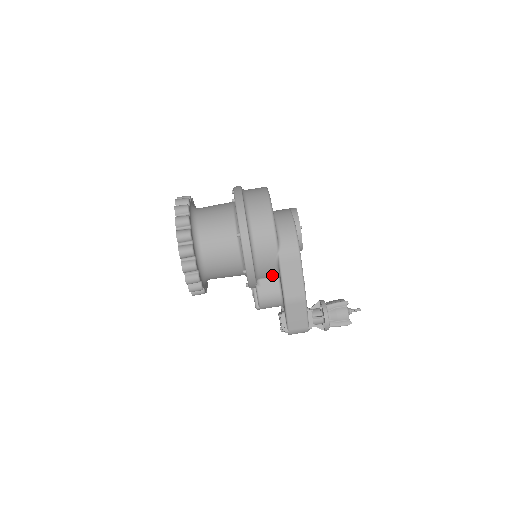
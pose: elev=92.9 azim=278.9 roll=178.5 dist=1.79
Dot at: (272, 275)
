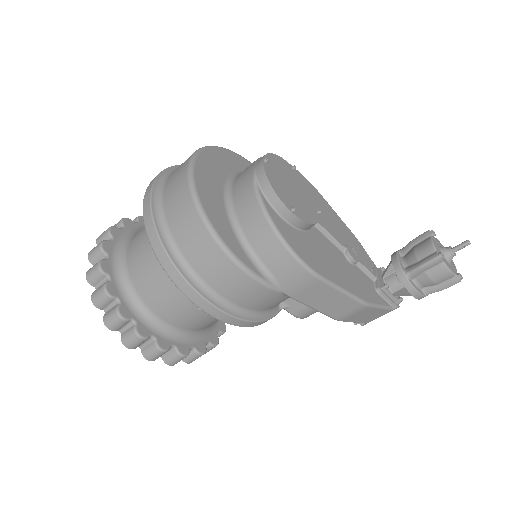
Dot at: occluded
